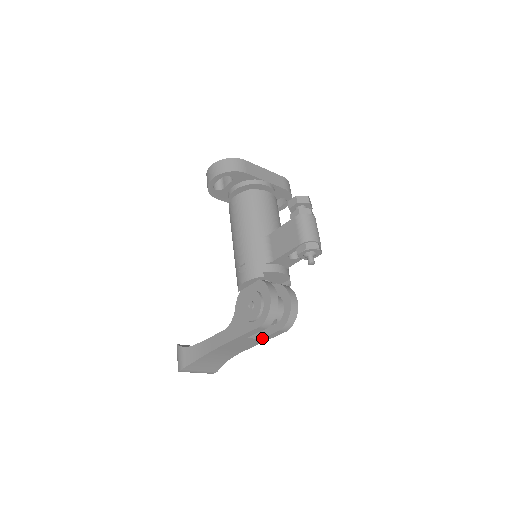
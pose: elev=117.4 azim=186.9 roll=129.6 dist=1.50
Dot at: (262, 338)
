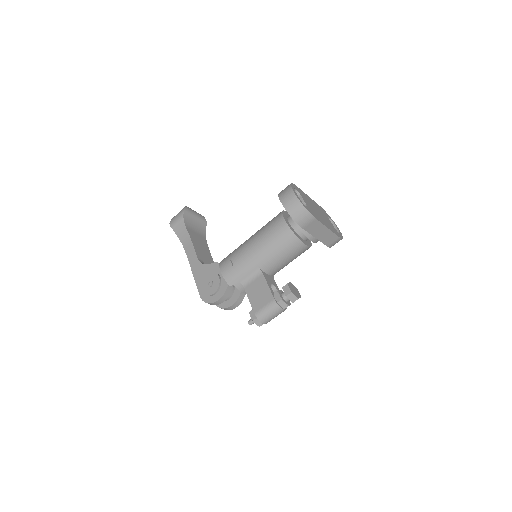
Dot at: occluded
